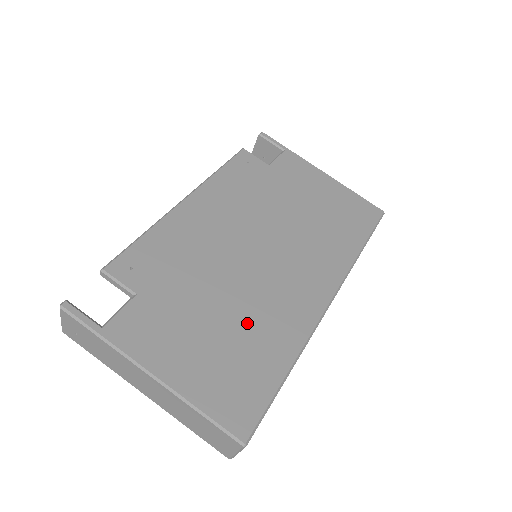
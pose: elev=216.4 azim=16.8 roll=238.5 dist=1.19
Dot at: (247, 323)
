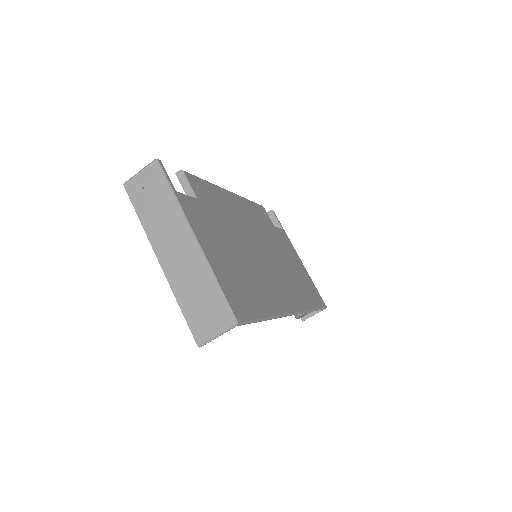
Dot at: (250, 273)
